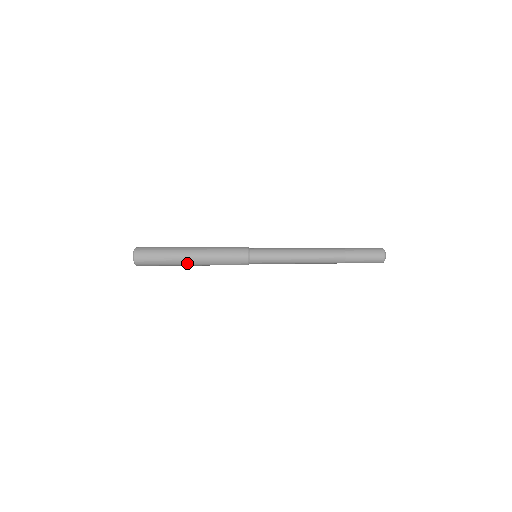
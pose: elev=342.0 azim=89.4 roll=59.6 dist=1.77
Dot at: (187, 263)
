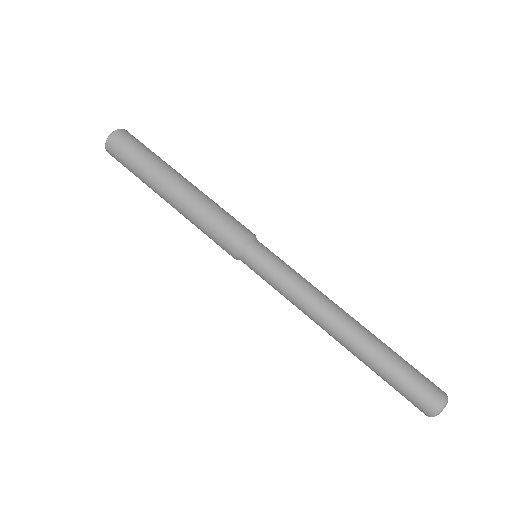
Dot at: (163, 196)
